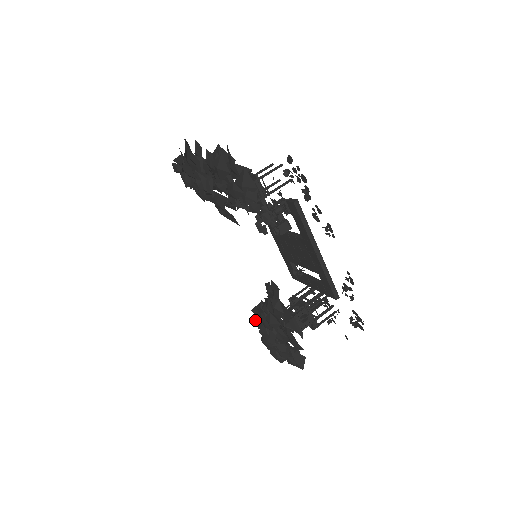
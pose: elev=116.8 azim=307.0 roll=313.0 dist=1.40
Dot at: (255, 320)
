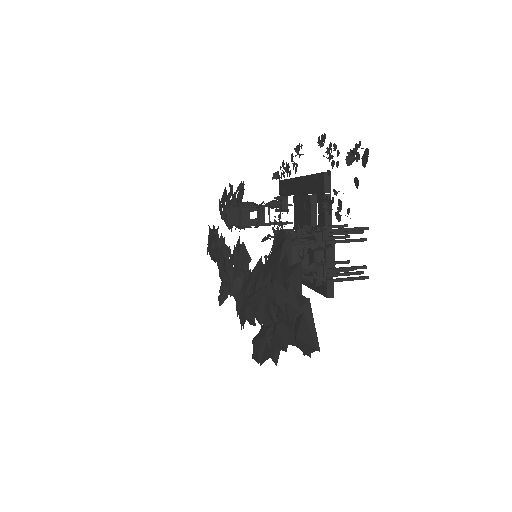
Dot at: occluded
